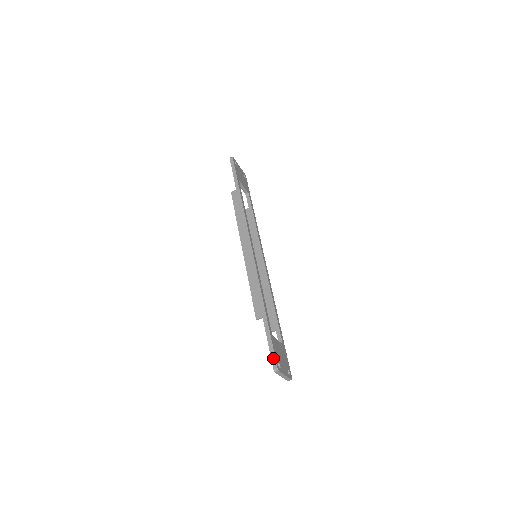
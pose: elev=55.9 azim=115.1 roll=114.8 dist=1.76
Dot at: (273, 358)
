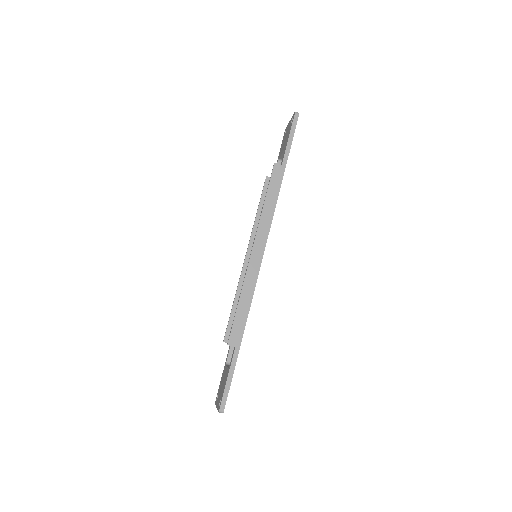
Dot at: (225, 398)
